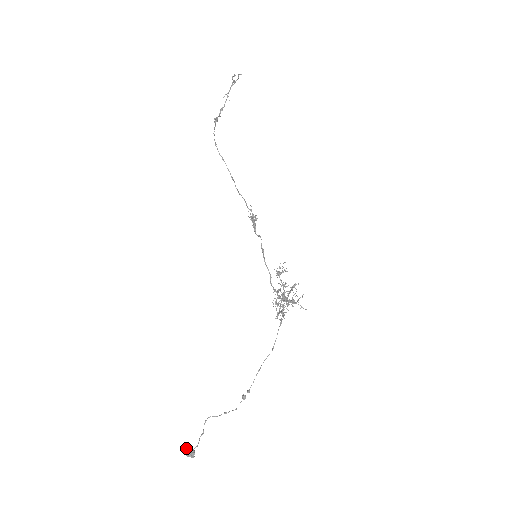
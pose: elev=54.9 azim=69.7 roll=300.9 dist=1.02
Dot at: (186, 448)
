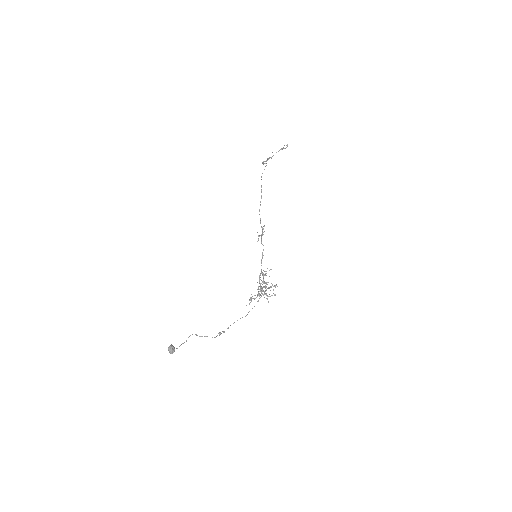
Dot at: (172, 345)
